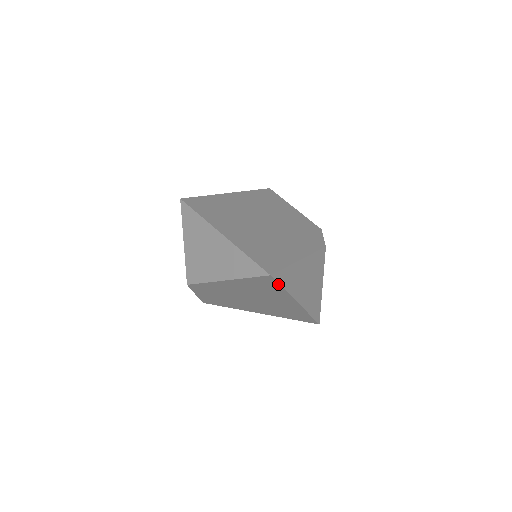
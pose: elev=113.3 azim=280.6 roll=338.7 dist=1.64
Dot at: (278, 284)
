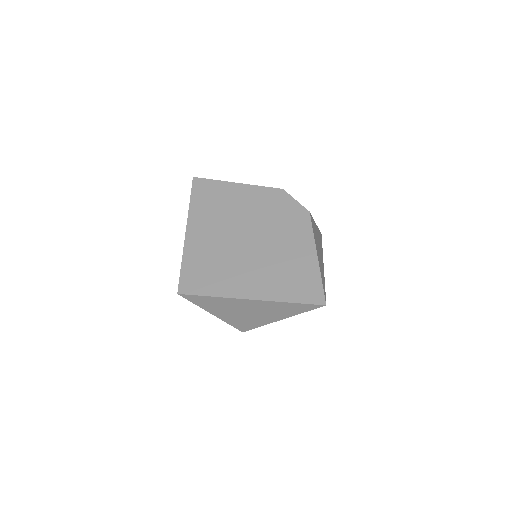
Dot at: occluded
